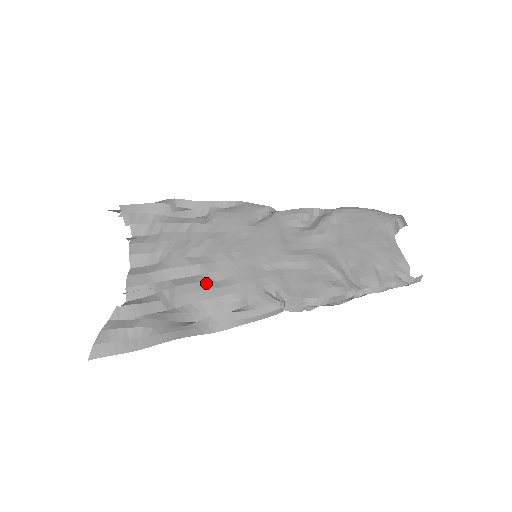
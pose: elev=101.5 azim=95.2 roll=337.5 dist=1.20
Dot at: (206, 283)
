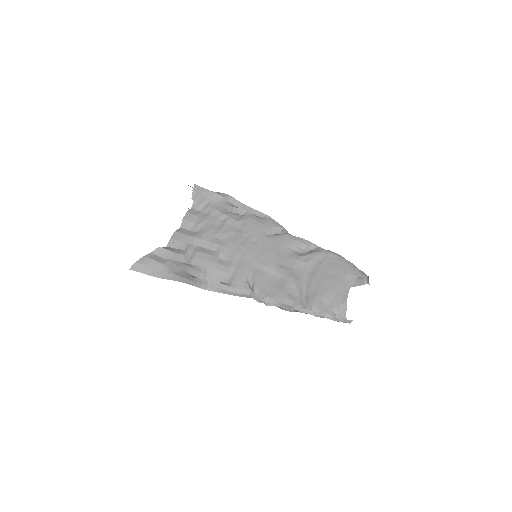
Dot at: (215, 258)
